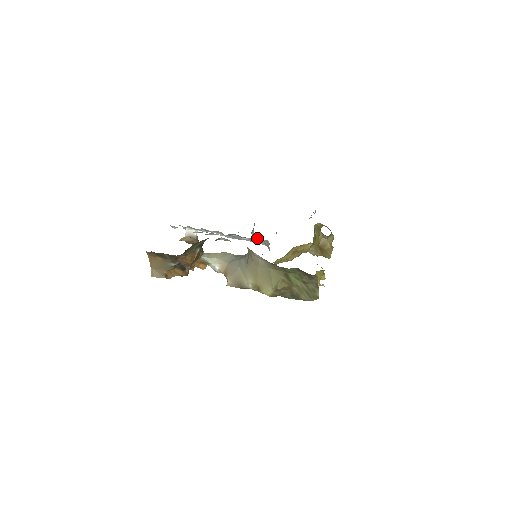
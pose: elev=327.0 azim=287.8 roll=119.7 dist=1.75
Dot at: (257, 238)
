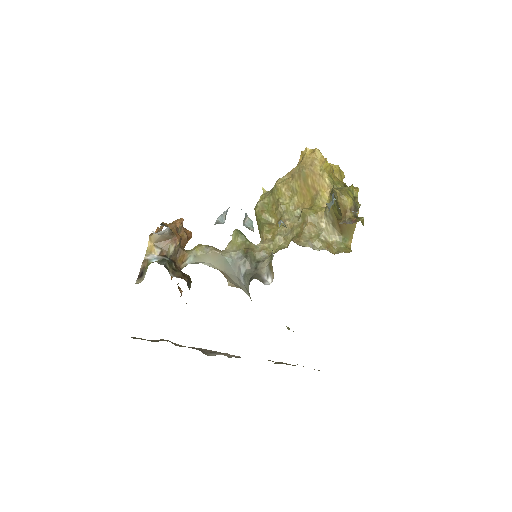
Dot at: occluded
